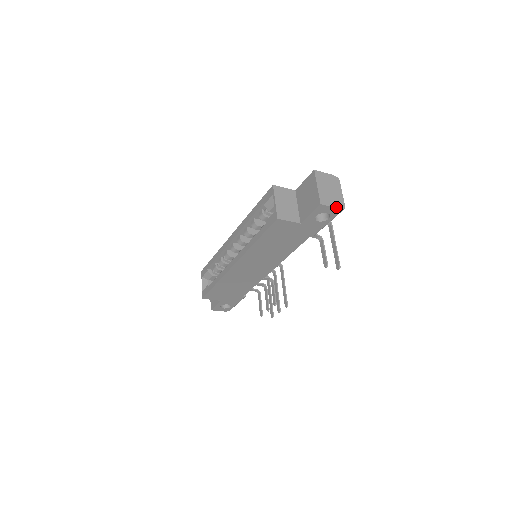
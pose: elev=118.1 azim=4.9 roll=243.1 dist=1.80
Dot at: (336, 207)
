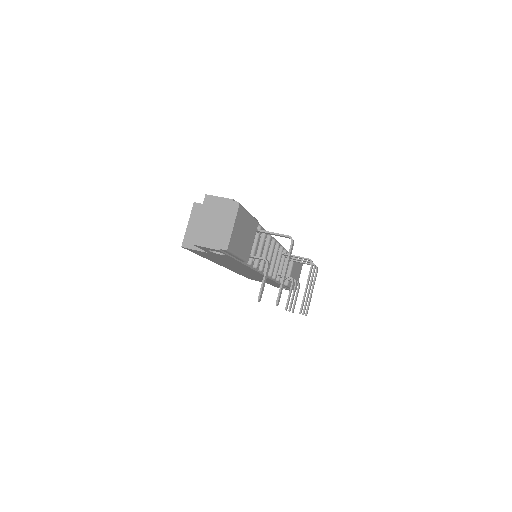
Dot at: (213, 248)
